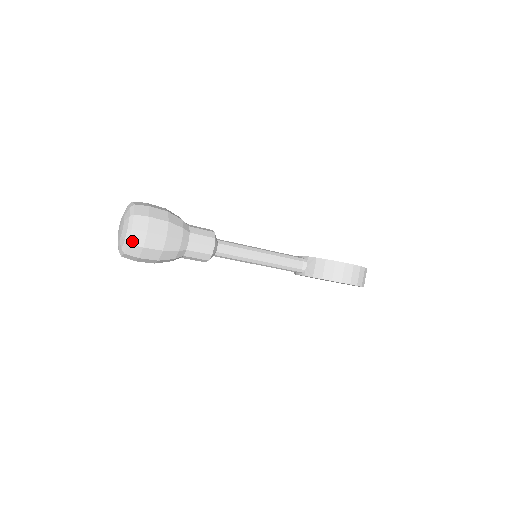
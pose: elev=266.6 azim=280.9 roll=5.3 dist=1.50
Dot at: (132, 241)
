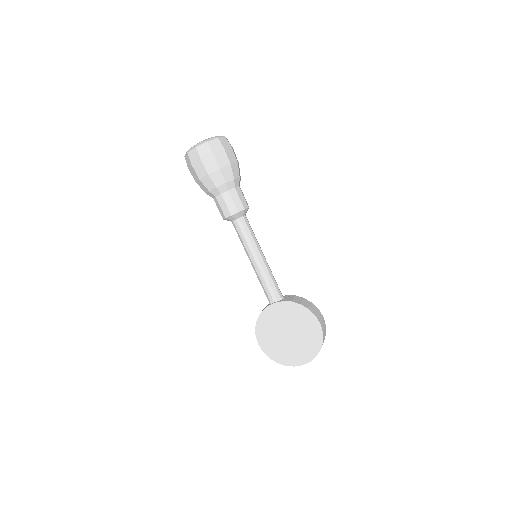
Dot at: (221, 140)
